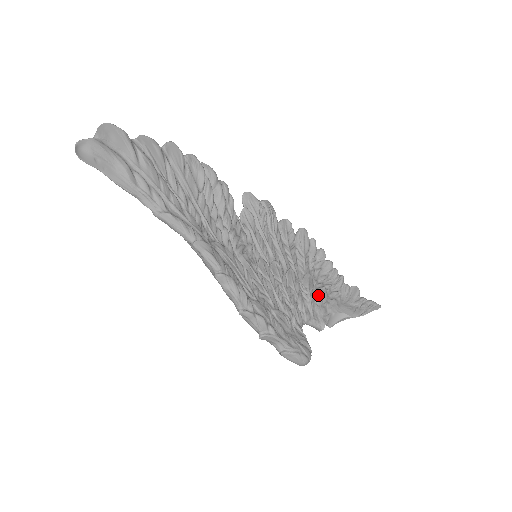
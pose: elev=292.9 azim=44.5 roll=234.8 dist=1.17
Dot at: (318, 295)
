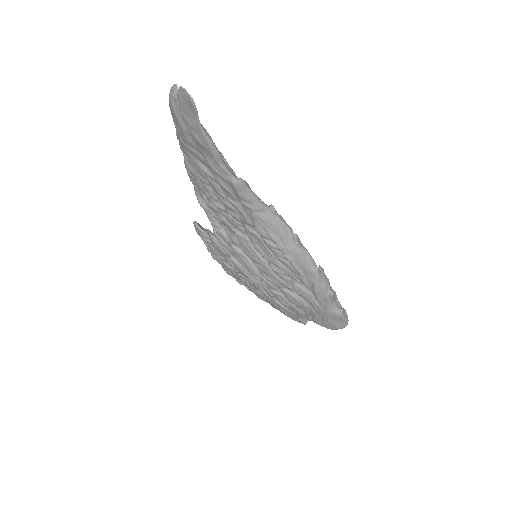
Dot at: occluded
